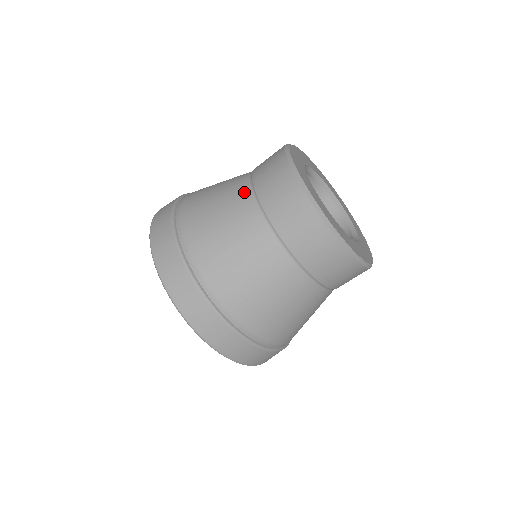
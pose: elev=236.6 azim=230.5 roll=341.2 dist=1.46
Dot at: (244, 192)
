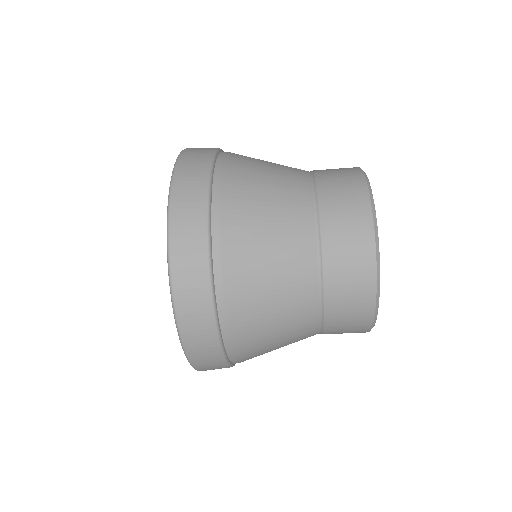
Dot at: (308, 255)
